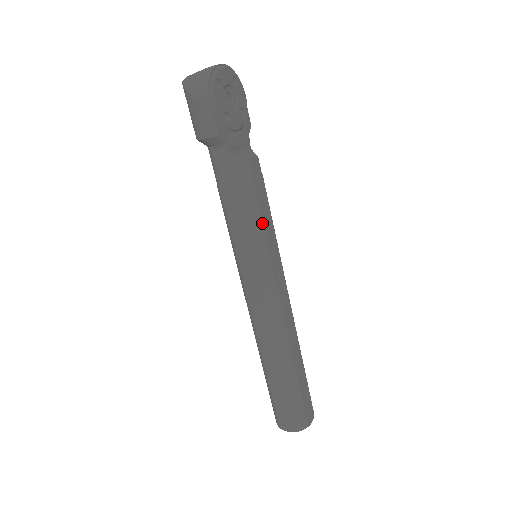
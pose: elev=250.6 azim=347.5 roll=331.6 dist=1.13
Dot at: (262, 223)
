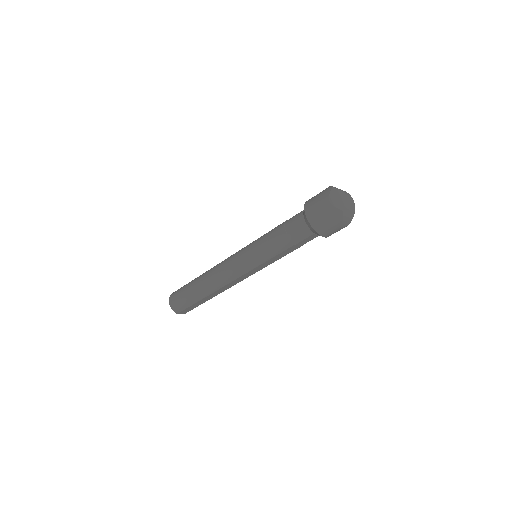
Dot at: occluded
